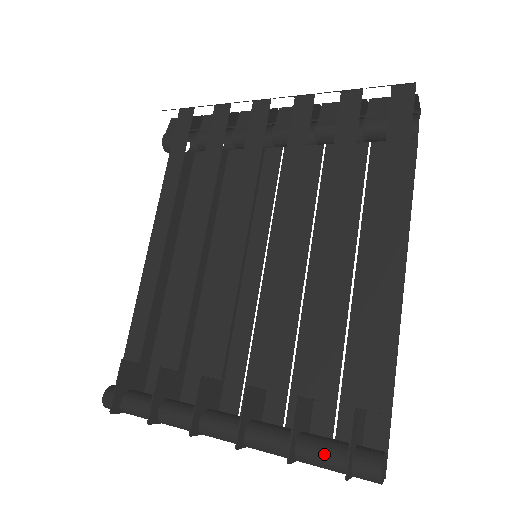
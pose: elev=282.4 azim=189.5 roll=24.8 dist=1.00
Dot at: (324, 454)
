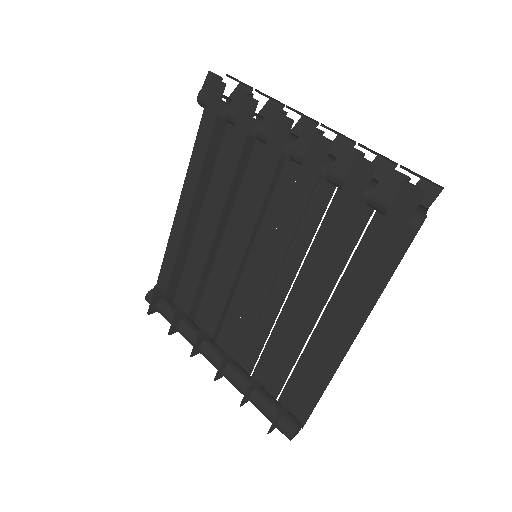
Dot at: (263, 410)
